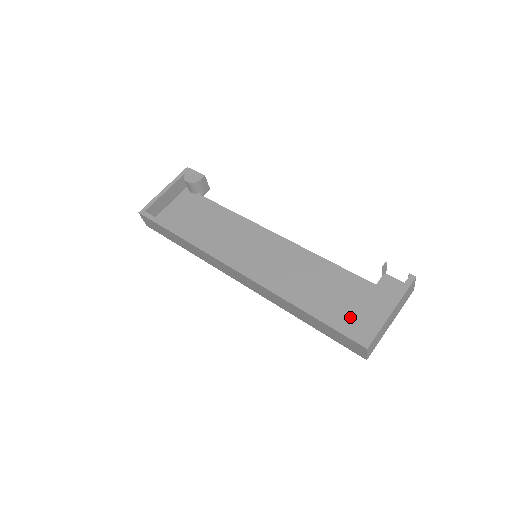
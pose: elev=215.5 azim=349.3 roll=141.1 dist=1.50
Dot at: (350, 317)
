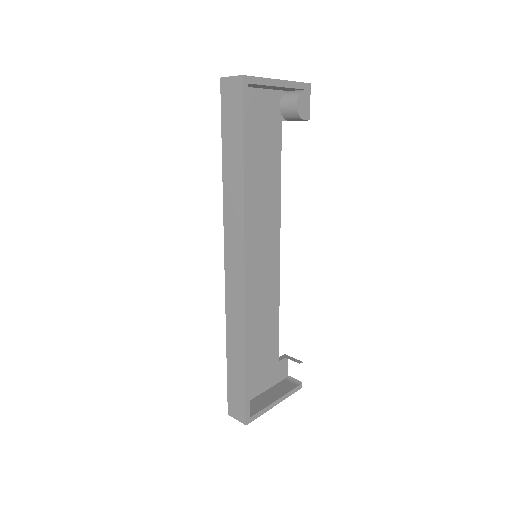
Dot at: (250, 376)
